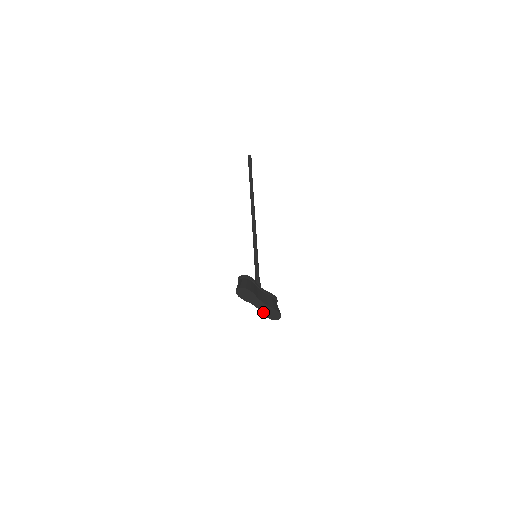
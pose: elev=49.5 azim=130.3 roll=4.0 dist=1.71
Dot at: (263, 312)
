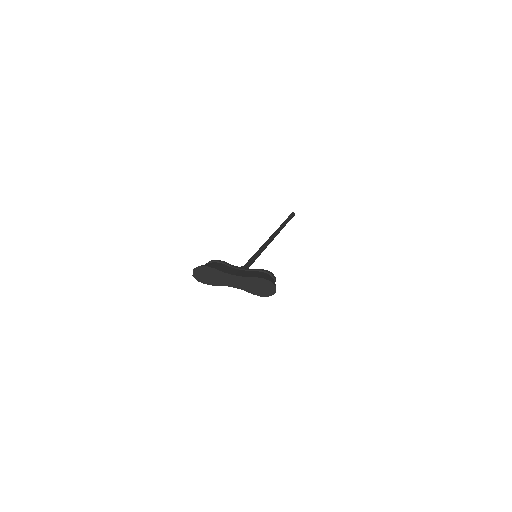
Dot at: (248, 291)
